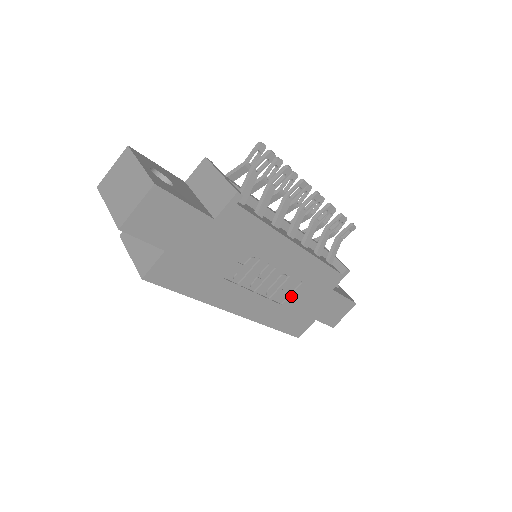
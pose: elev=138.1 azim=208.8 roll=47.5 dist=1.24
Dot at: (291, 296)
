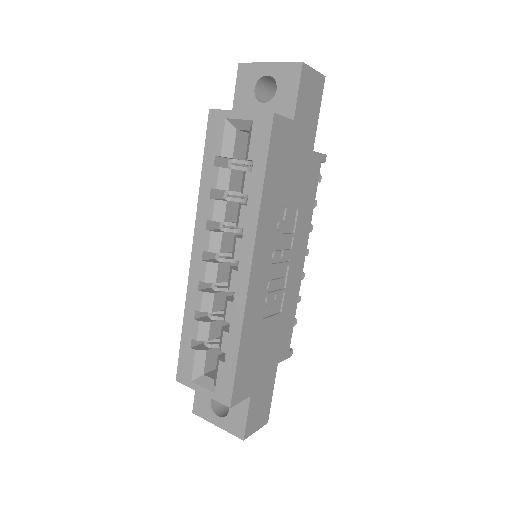
Dot at: (270, 319)
